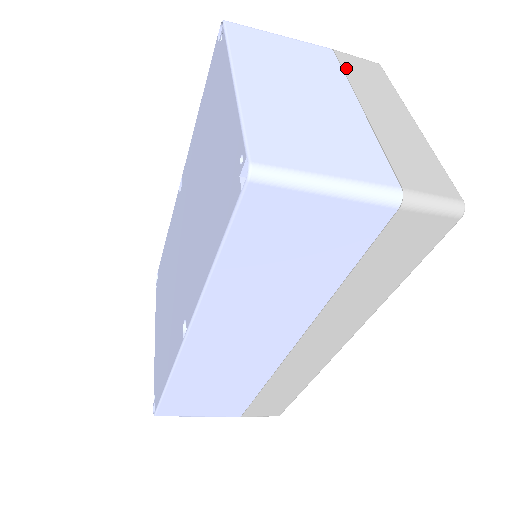
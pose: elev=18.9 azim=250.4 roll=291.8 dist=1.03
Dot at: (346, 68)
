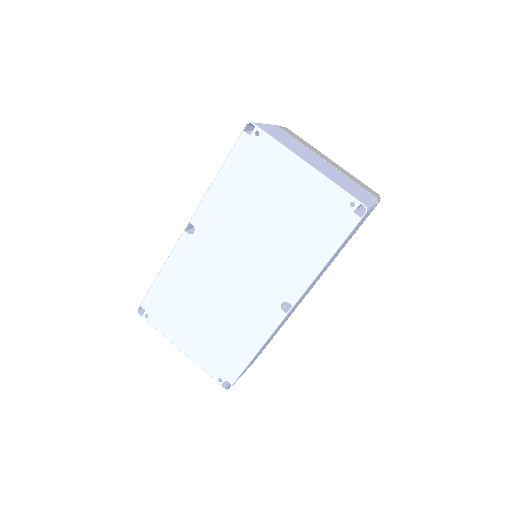
Dot at: (294, 137)
